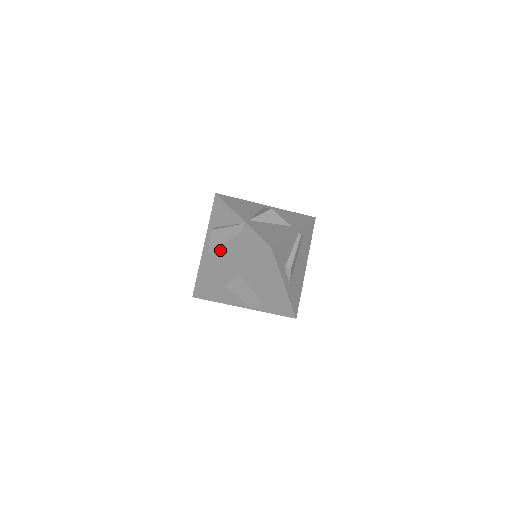
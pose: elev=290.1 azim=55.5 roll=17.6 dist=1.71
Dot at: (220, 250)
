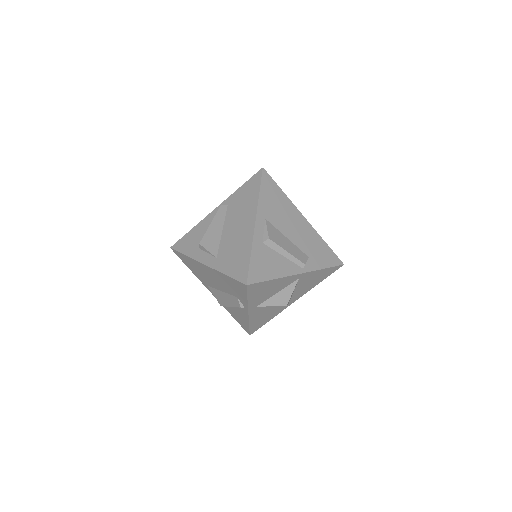
Dot at: (225, 236)
